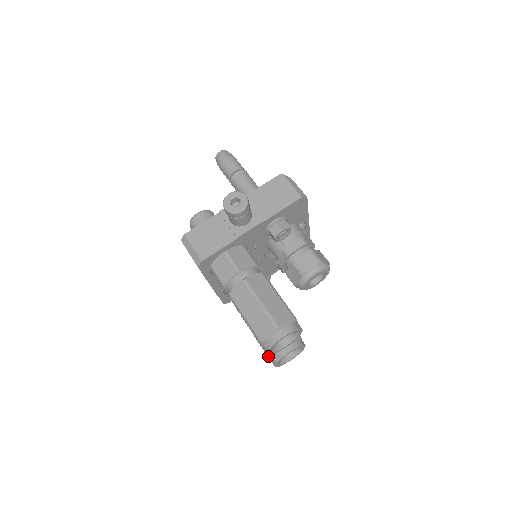
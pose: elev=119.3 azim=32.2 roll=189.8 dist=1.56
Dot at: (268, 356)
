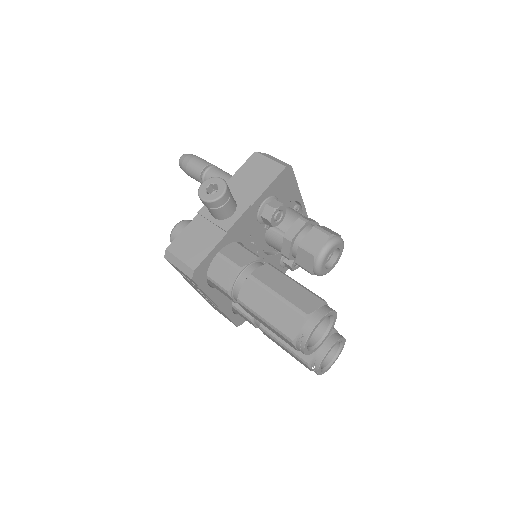
Dot at: (306, 364)
